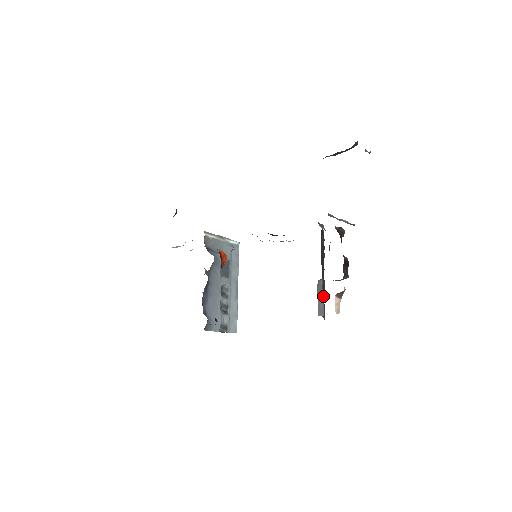
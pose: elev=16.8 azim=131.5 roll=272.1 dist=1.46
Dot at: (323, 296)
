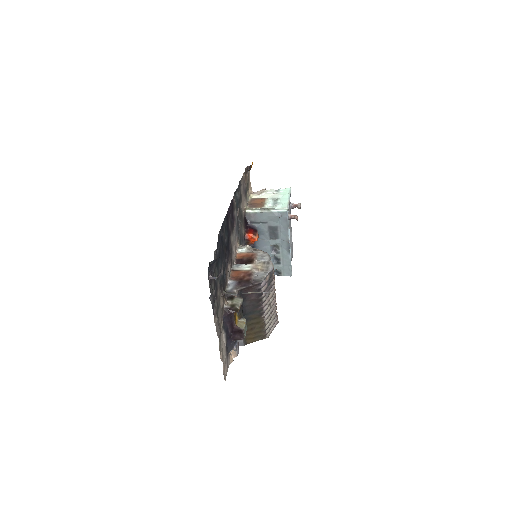
Dot at: (256, 328)
